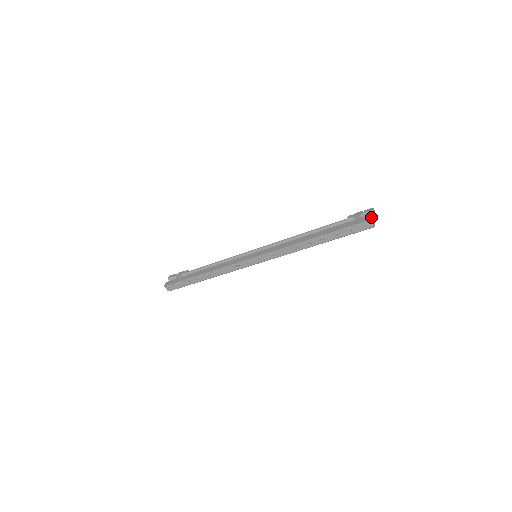
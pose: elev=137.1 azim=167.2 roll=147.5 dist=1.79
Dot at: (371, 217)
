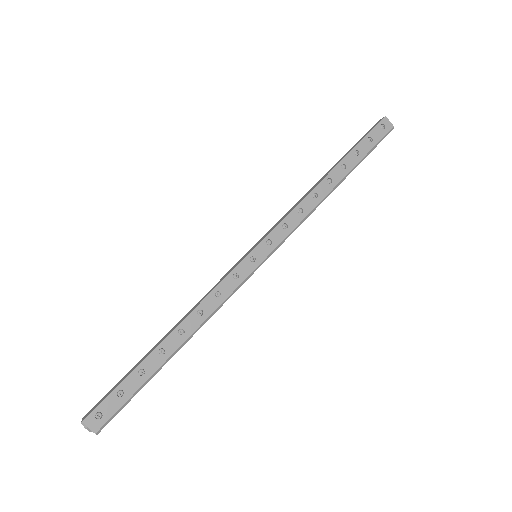
Dot at: occluded
